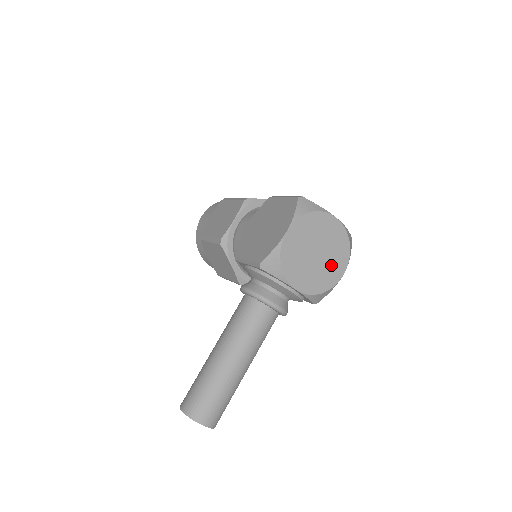
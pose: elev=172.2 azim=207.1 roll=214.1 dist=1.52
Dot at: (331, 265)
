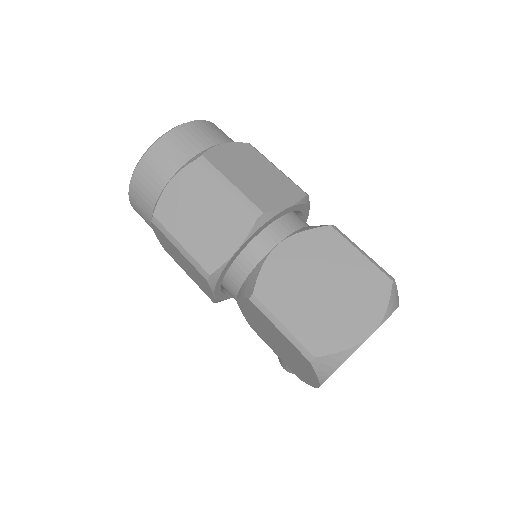
Dot at: occluded
